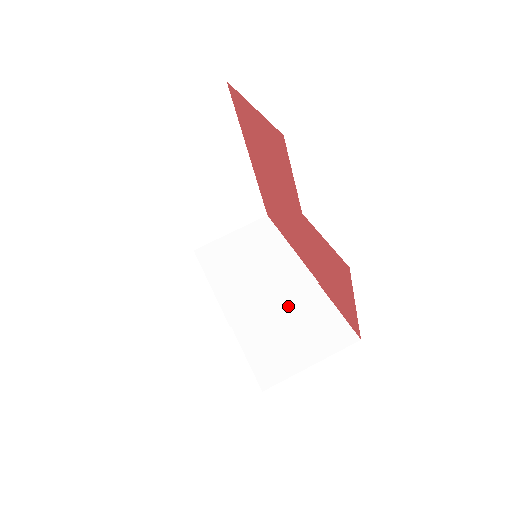
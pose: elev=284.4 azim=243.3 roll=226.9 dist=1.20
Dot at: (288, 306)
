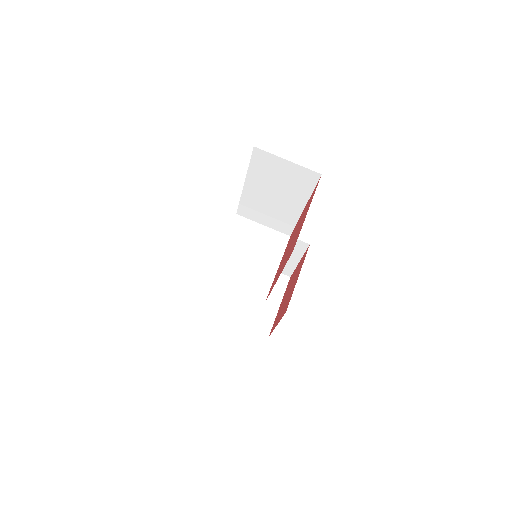
Dot at: occluded
